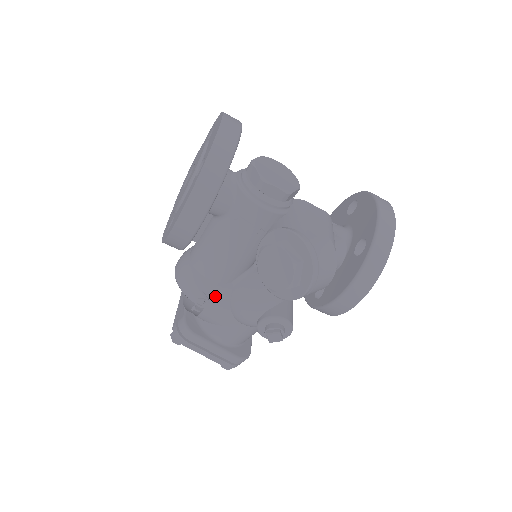
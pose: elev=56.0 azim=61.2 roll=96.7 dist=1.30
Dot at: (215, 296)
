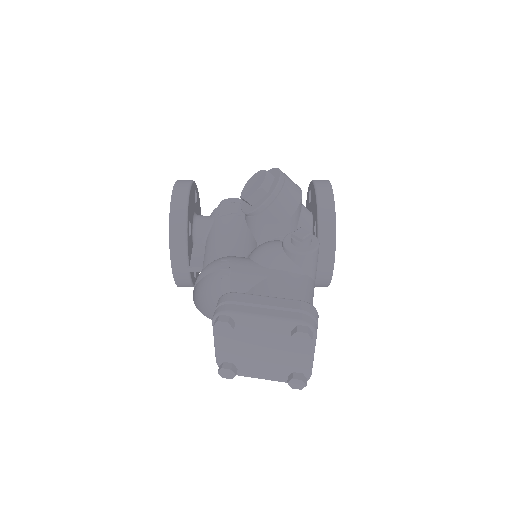
Dot at: (235, 259)
